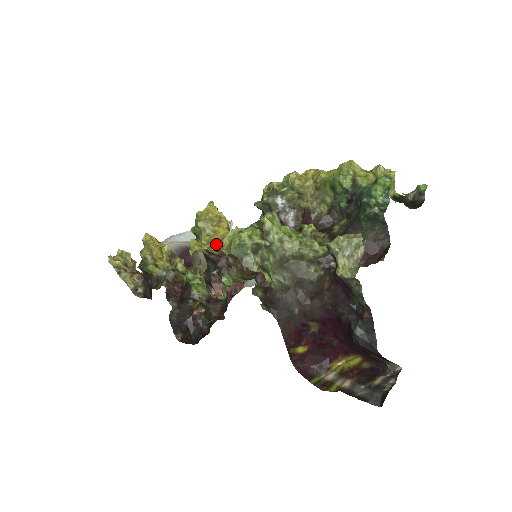
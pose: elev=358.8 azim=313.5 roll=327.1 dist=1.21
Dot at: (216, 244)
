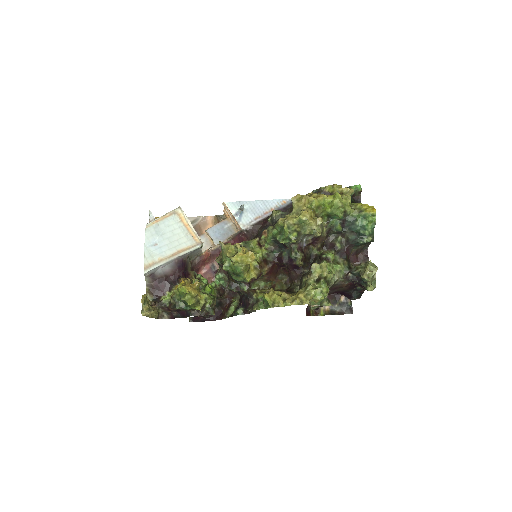
Dot at: occluded
